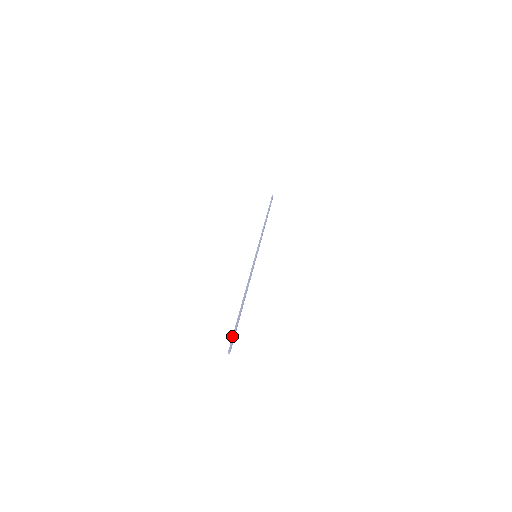
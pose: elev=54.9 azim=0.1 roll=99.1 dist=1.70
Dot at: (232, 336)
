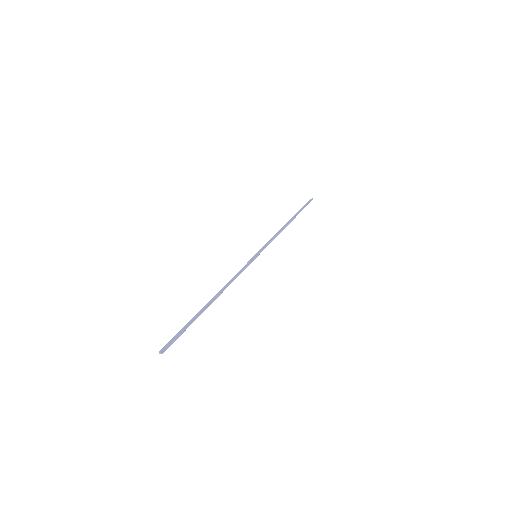
Dot at: (178, 336)
